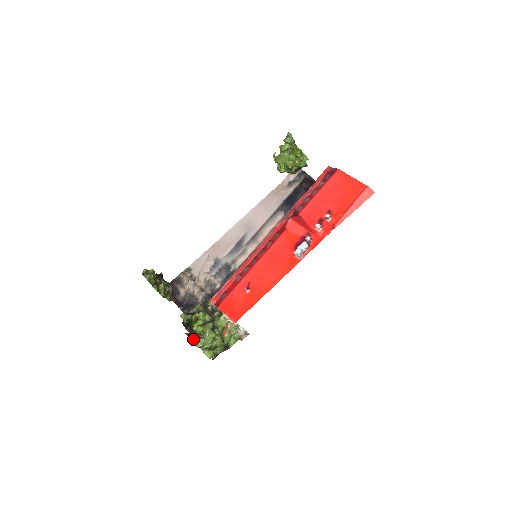
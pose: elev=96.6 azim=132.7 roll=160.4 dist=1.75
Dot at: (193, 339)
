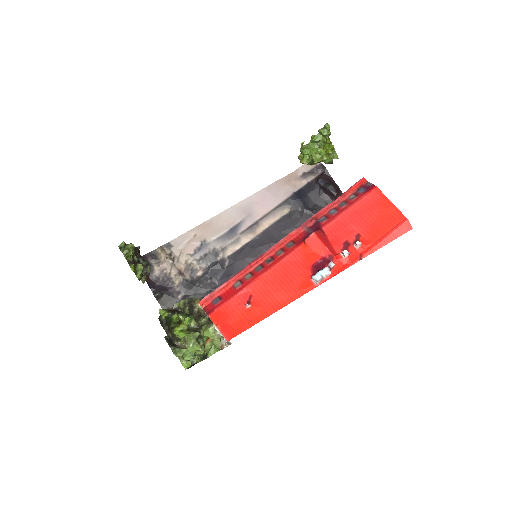
Dot at: (173, 346)
